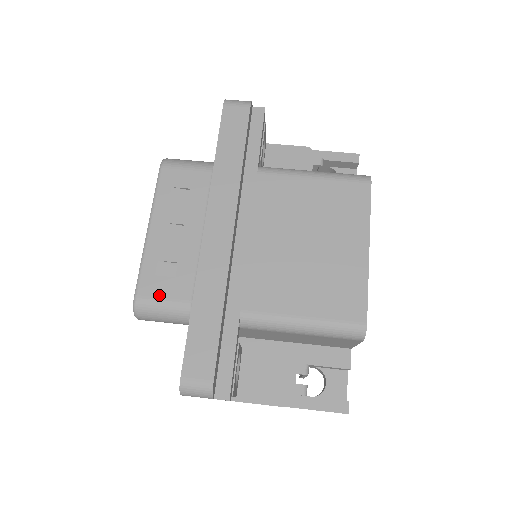
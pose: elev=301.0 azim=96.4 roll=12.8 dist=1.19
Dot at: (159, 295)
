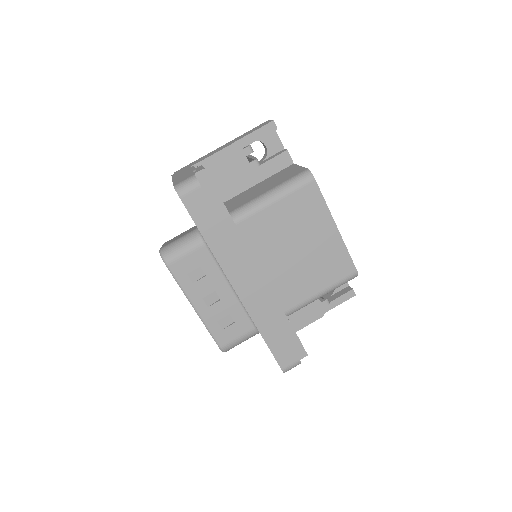
Dot at: (233, 338)
